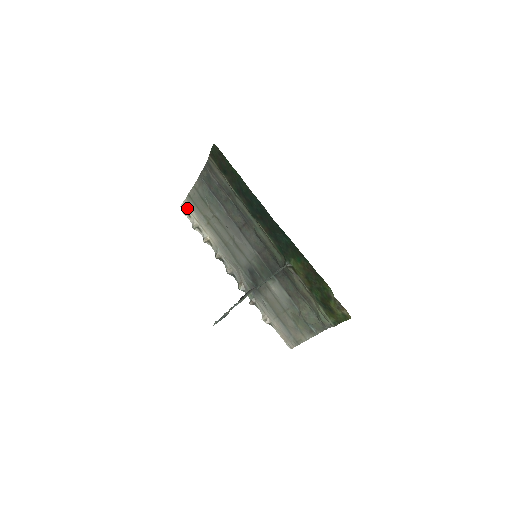
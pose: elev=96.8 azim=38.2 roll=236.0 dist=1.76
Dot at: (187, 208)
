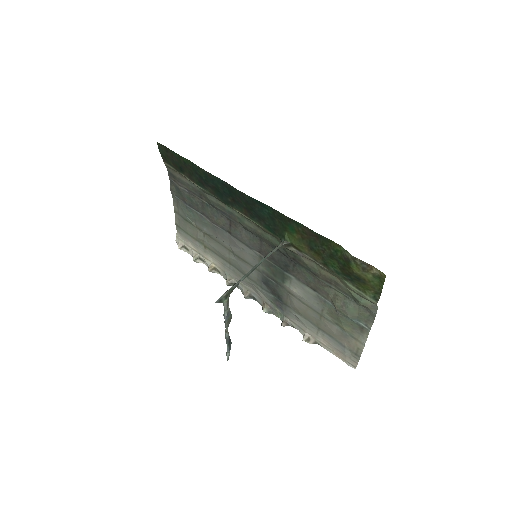
Dot at: (182, 241)
